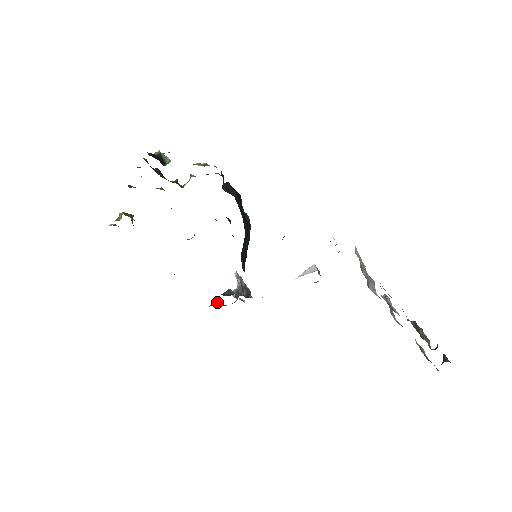
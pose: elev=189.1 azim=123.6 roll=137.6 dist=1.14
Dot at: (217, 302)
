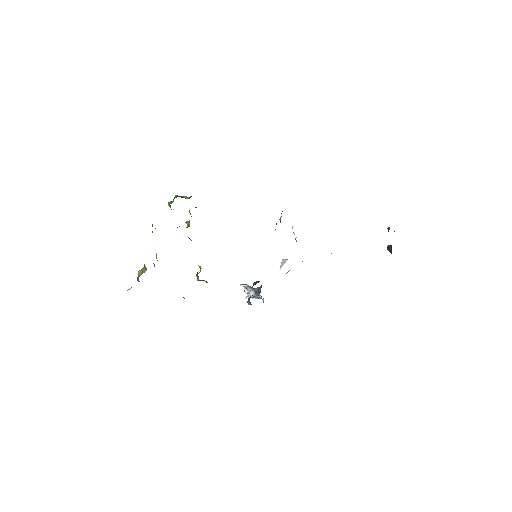
Dot at: occluded
